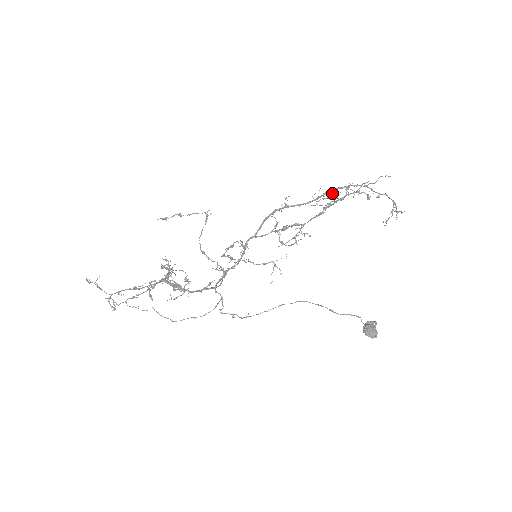
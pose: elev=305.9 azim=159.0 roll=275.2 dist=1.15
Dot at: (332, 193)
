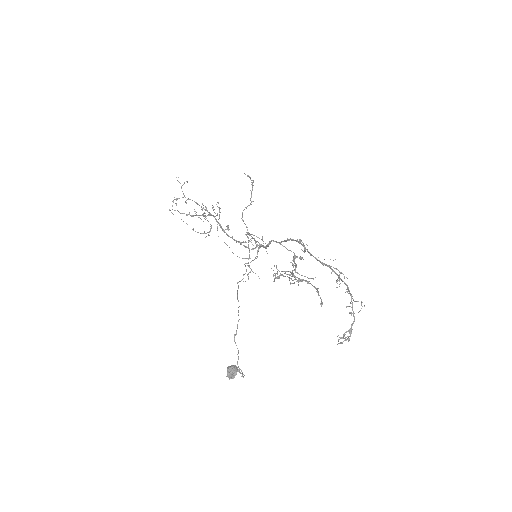
Dot at: (331, 272)
